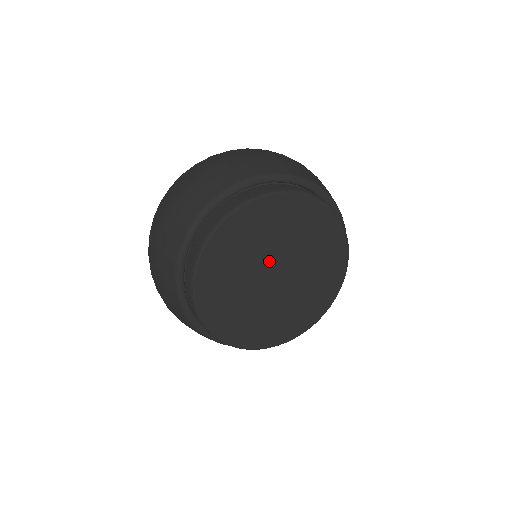
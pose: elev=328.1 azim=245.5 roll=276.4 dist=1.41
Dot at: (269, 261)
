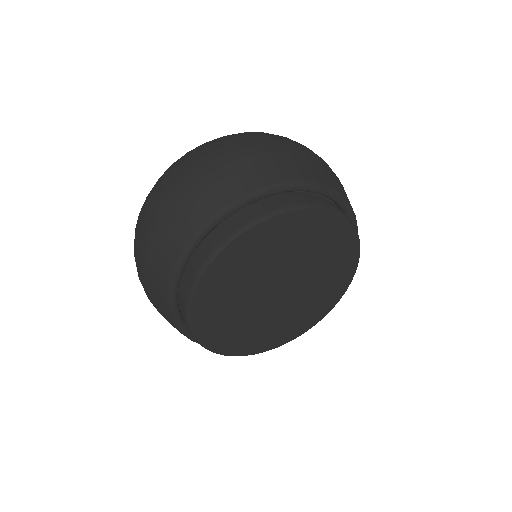
Dot at: (273, 278)
